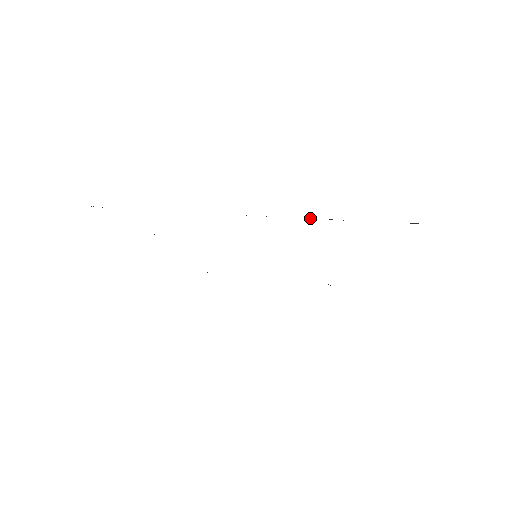
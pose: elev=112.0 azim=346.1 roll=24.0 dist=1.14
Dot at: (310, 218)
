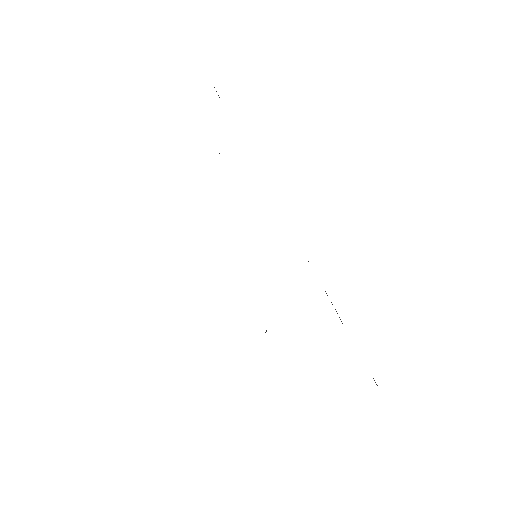
Dot at: occluded
